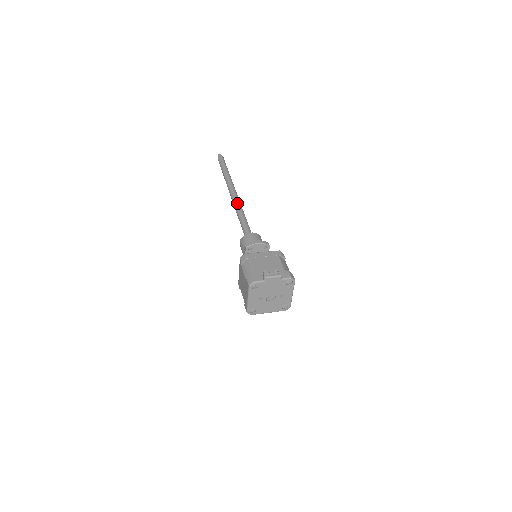
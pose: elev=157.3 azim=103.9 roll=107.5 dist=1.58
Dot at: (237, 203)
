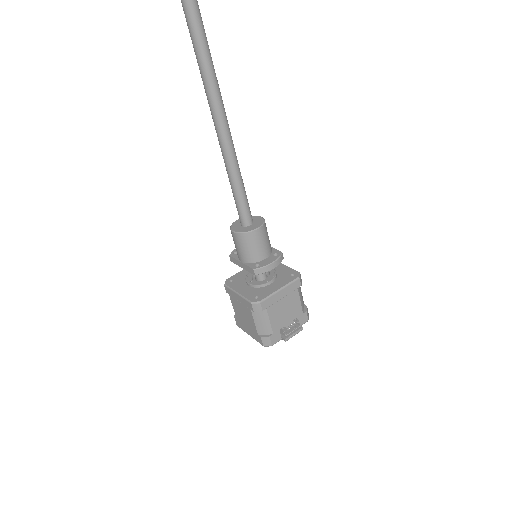
Dot at: (223, 124)
